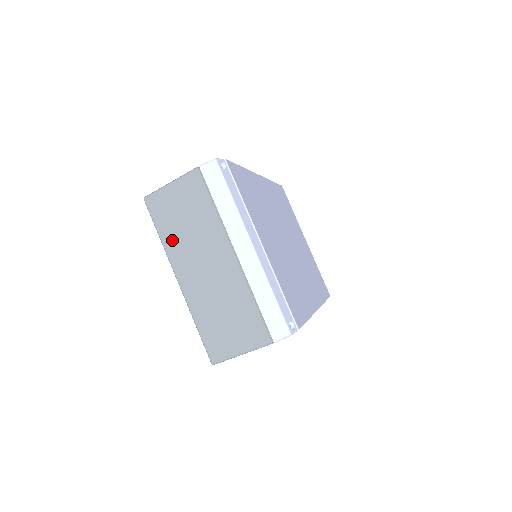
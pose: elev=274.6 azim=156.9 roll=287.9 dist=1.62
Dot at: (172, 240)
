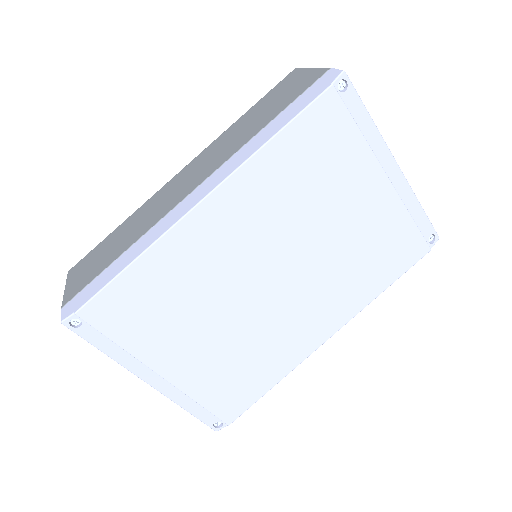
Dot at: occluded
